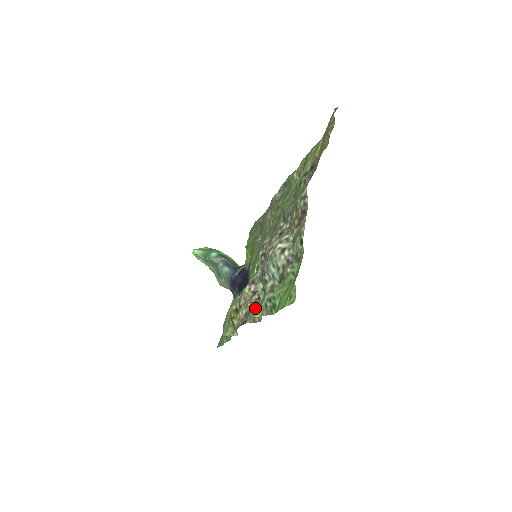
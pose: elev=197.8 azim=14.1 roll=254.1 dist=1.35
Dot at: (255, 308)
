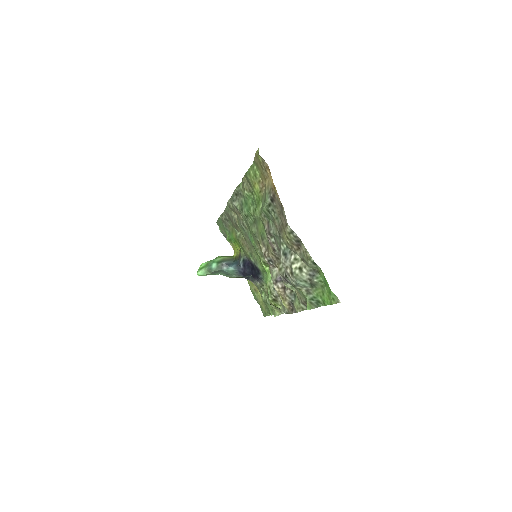
Dot at: (296, 300)
